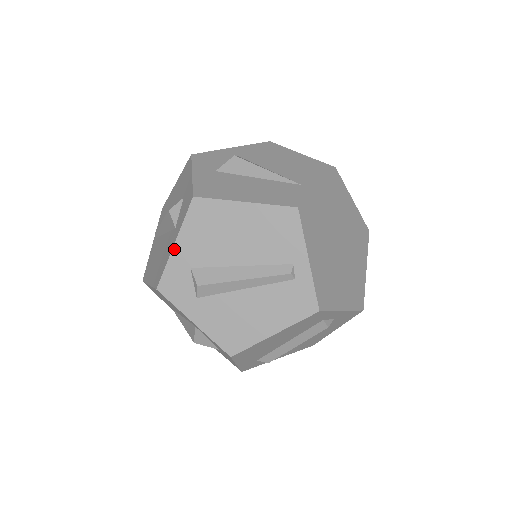
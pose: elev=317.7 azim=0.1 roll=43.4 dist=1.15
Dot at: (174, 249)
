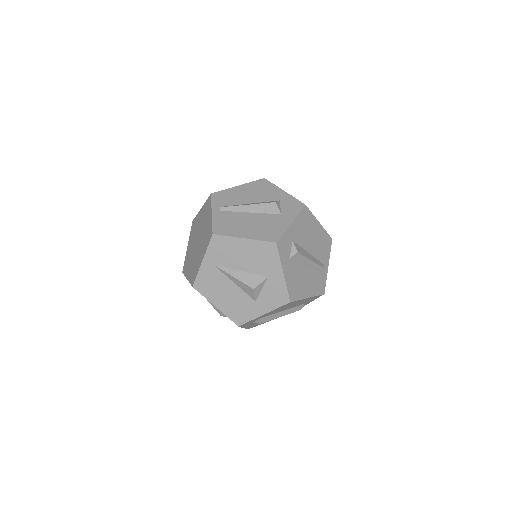
Dot at: (291, 225)
